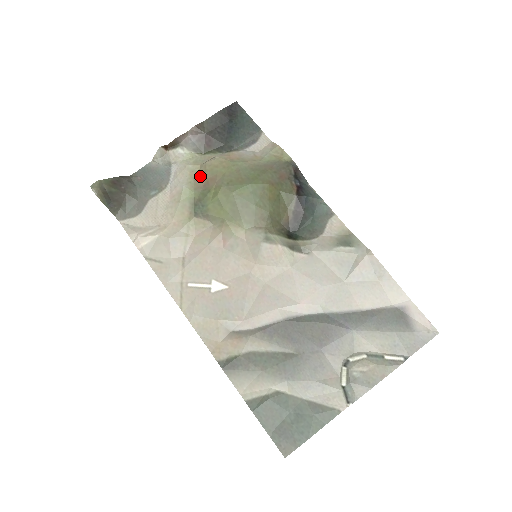
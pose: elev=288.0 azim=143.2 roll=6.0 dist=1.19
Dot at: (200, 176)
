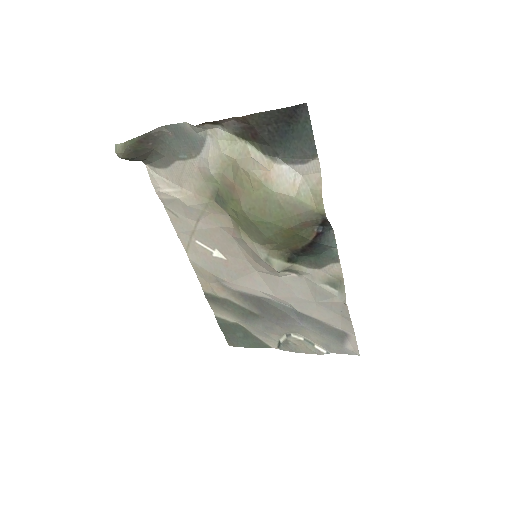
Dot at: (230, 173)
